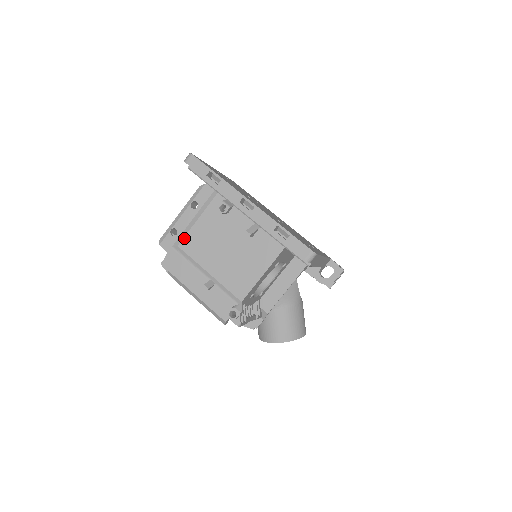
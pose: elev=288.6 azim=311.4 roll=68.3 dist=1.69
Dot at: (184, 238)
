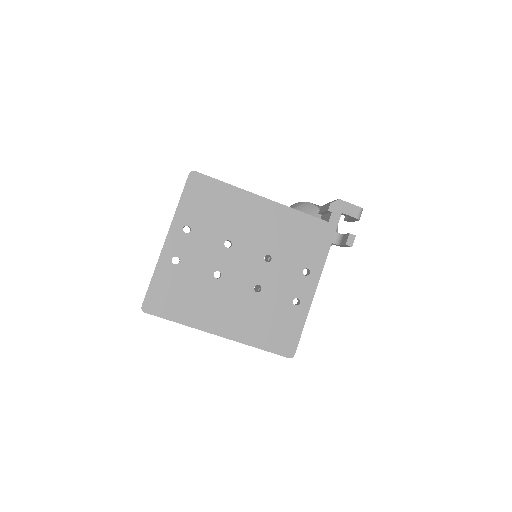
Dot at: occluded
